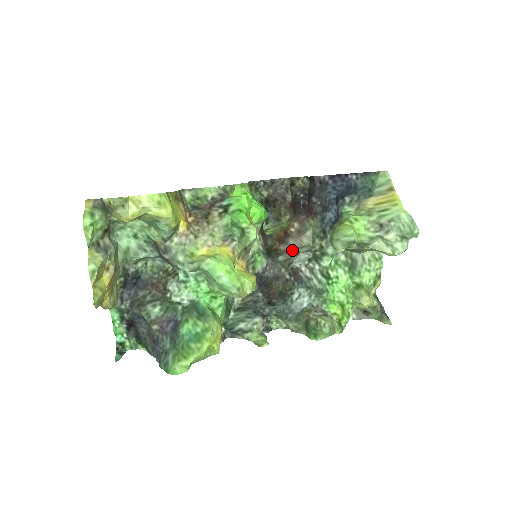
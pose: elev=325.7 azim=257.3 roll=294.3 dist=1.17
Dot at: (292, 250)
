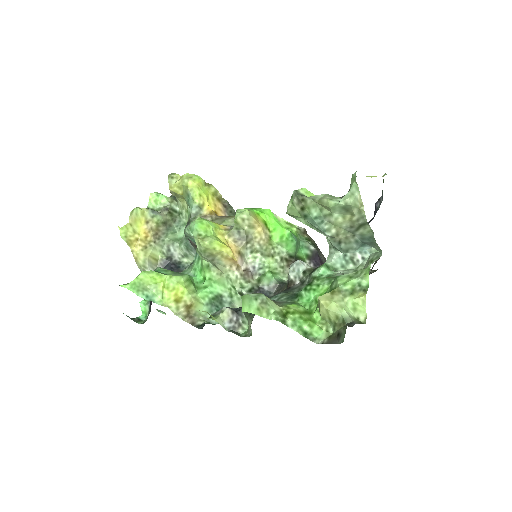
Dot at: occluded
